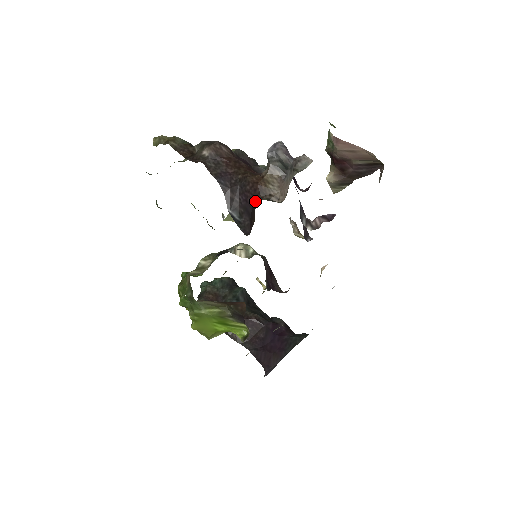
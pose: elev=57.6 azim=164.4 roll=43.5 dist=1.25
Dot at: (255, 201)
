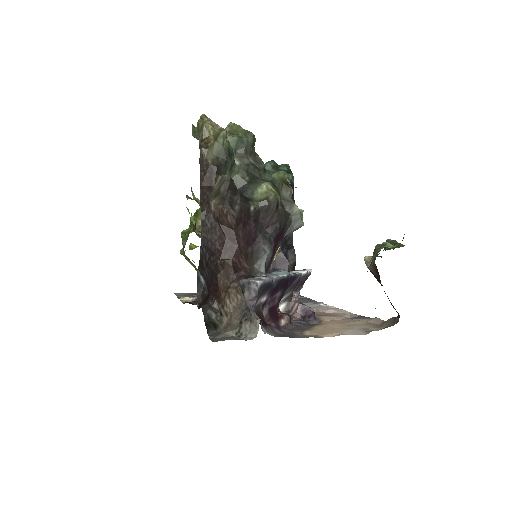
Dot at: (212, 296)
